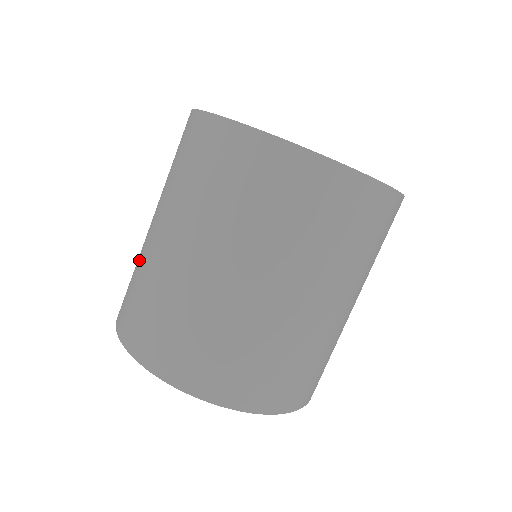
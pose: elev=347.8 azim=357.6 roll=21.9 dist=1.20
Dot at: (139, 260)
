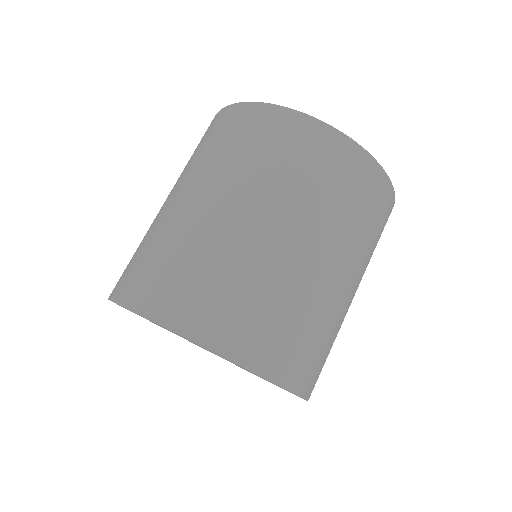
Dot at: occluded
